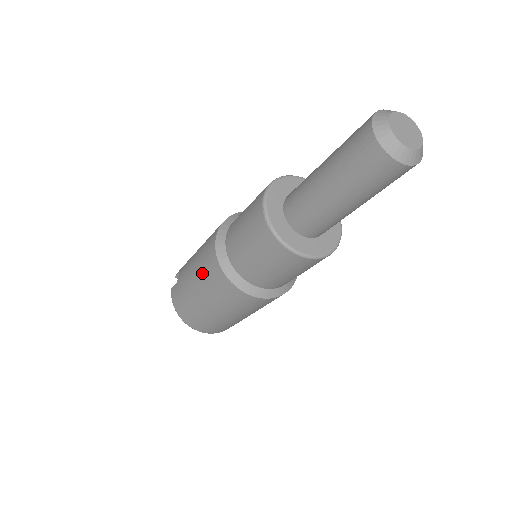
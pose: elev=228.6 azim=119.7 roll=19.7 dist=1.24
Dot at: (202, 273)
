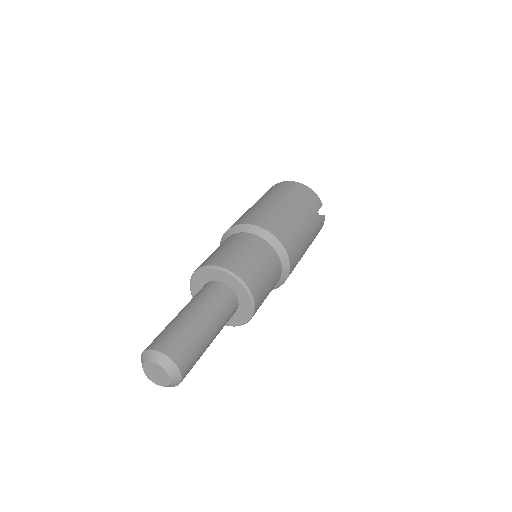
Dot at: occluded
